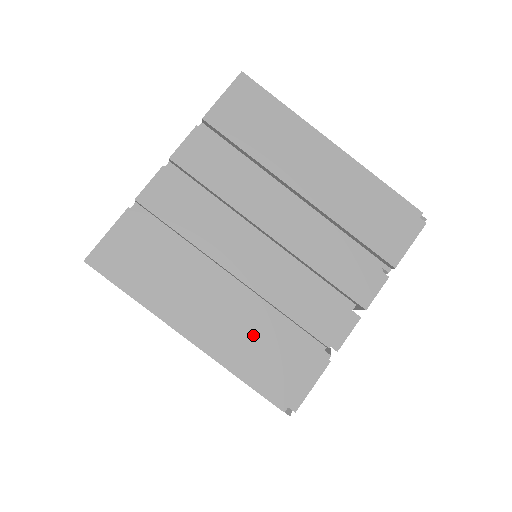
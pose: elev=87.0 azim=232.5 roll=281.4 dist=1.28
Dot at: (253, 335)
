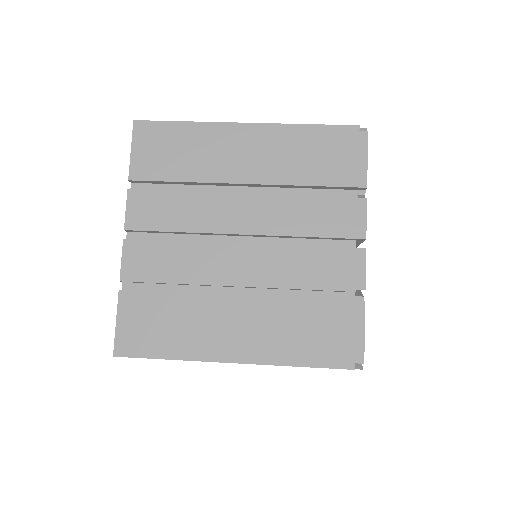
Dot at: occluded
